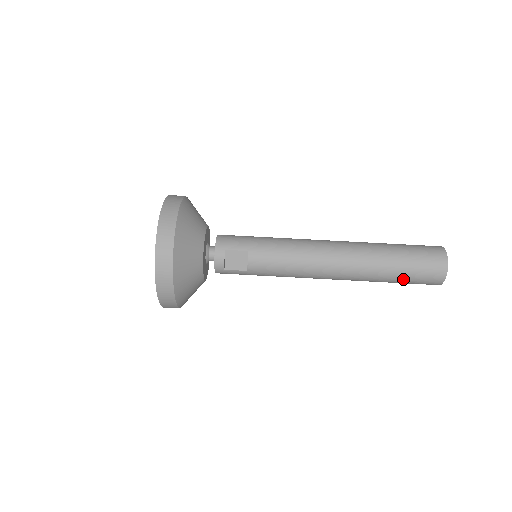
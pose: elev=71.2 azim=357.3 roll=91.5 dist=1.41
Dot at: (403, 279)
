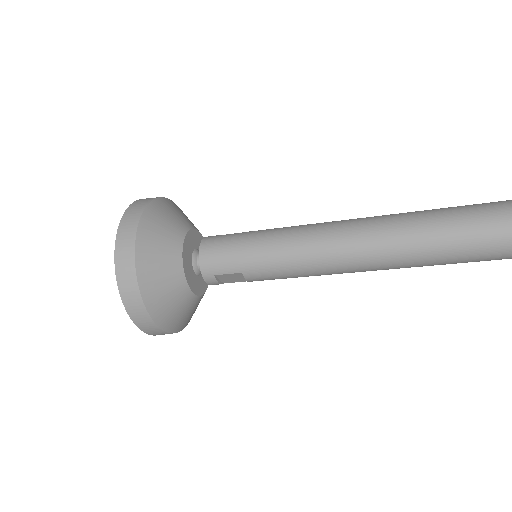
Dot at: occluded
